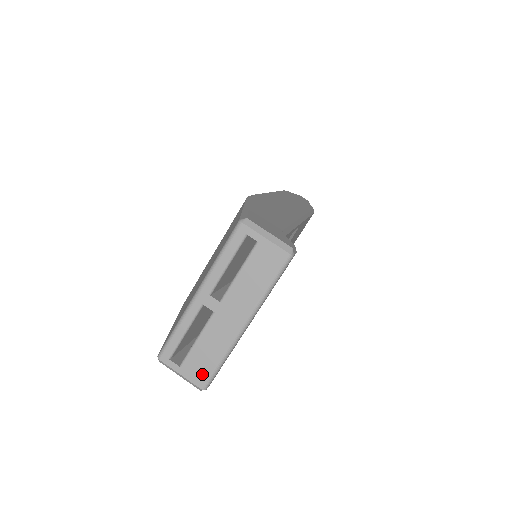
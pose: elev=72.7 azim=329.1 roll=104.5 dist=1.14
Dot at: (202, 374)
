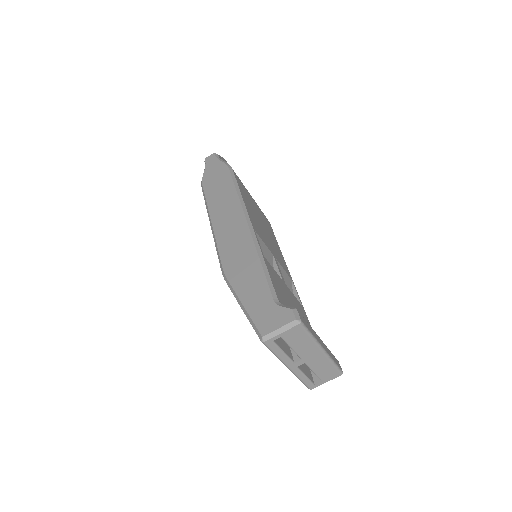
Dot at: (334, 374)
